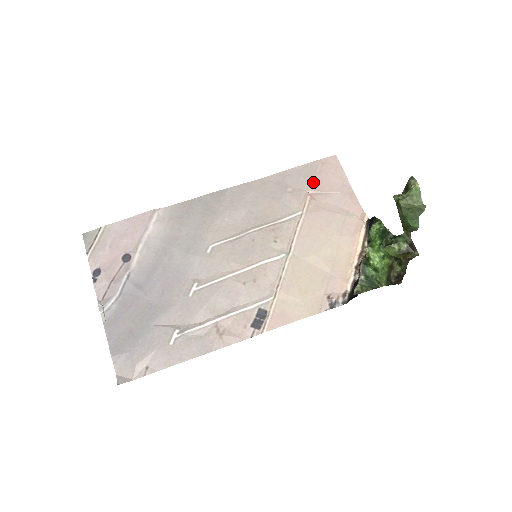
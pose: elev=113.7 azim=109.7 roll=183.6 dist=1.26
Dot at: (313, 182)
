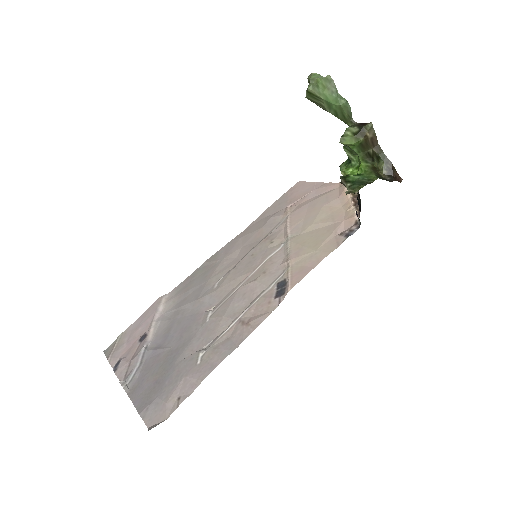
Dot at: (288, 201)
